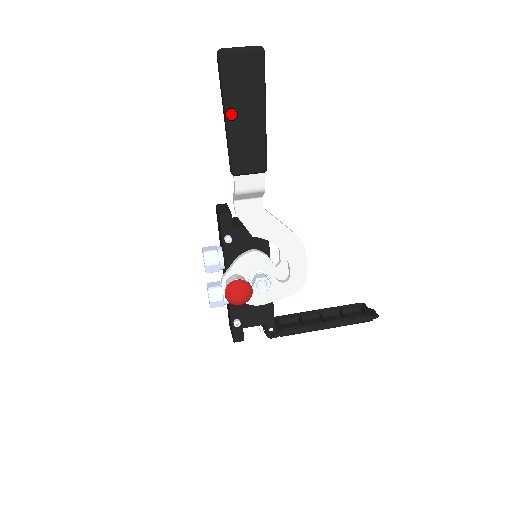
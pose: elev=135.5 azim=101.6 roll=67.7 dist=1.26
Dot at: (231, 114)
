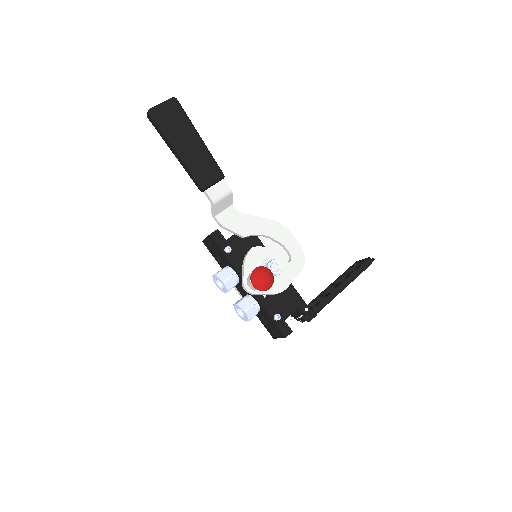
Dot at: (178, 147)
